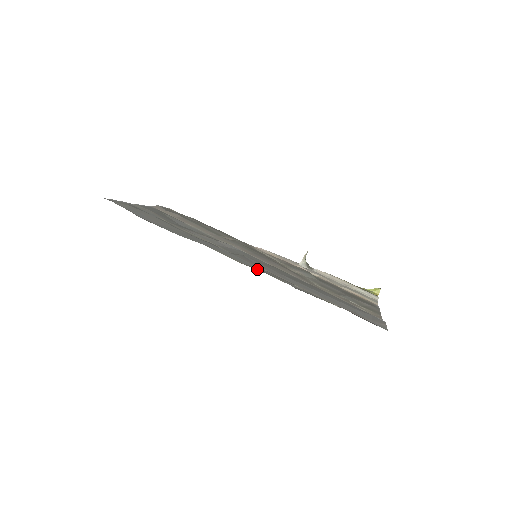
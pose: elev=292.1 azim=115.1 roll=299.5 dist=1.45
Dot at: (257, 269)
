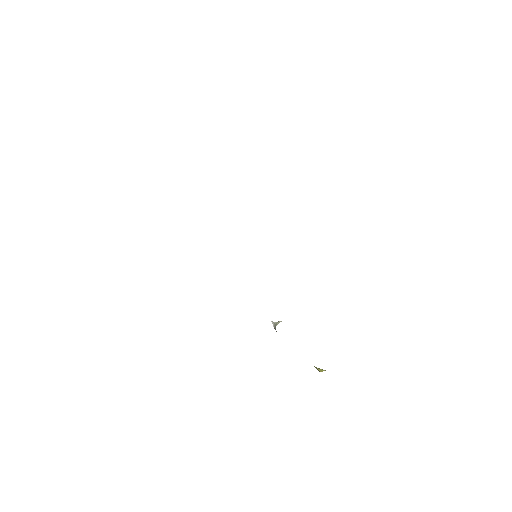
Dot at: occluded
